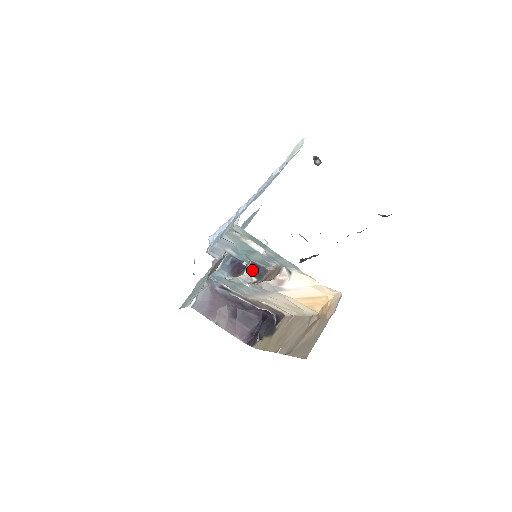
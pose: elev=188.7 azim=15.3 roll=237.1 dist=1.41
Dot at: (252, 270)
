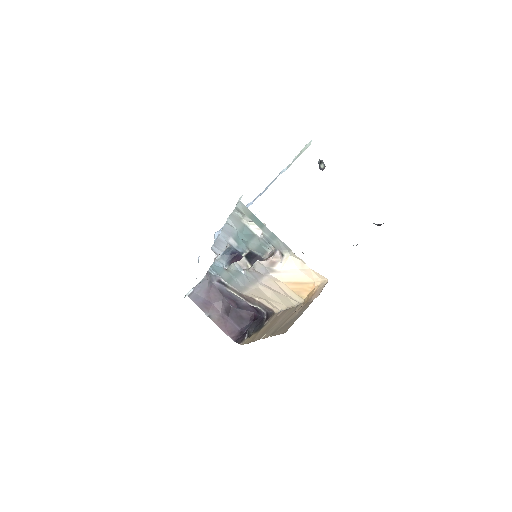
Dot at: (249, 258)
